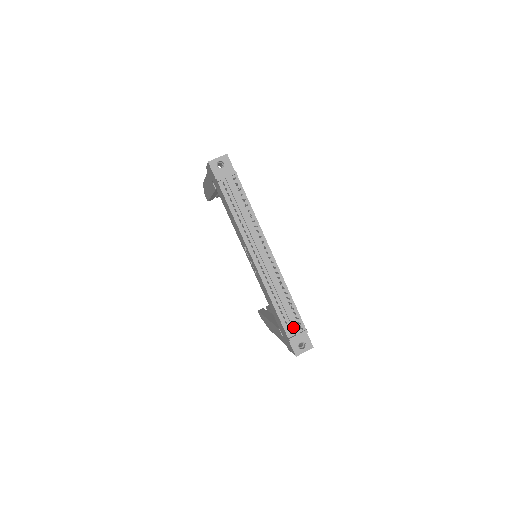
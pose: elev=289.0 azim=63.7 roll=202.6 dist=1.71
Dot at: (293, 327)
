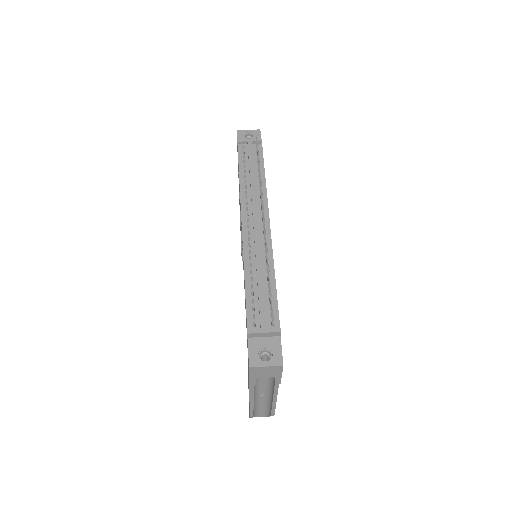
Dot at: (261, 316)
